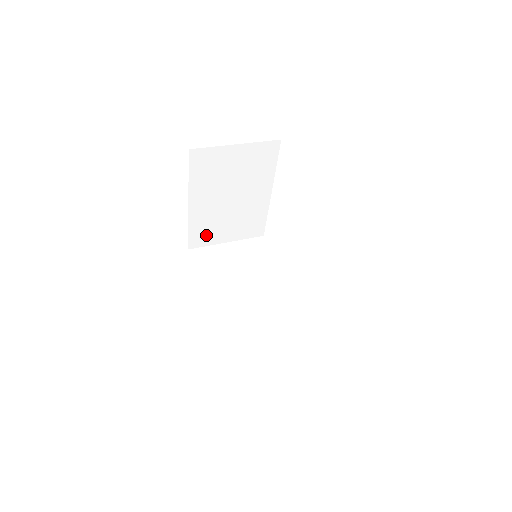
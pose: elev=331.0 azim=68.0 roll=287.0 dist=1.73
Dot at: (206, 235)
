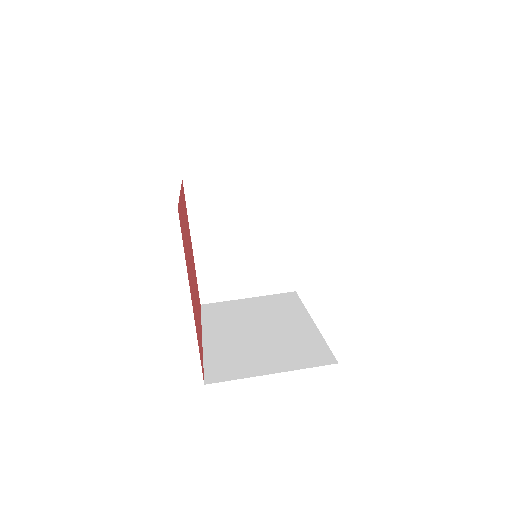
Dot at: occluded
